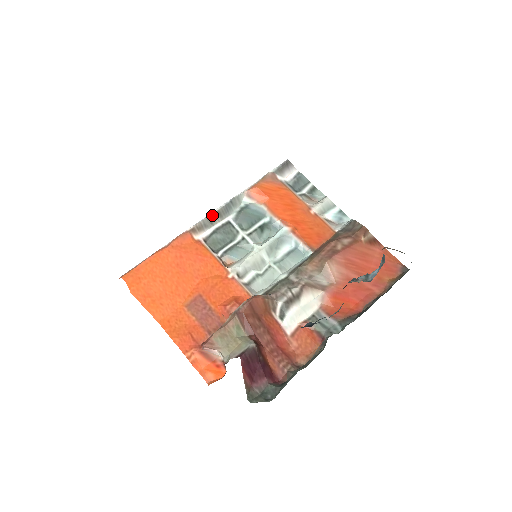
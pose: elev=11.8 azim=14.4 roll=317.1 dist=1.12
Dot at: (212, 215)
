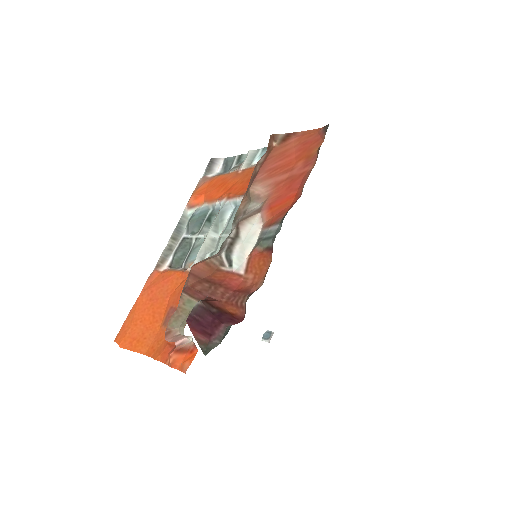
Dot at: (168, 244)
